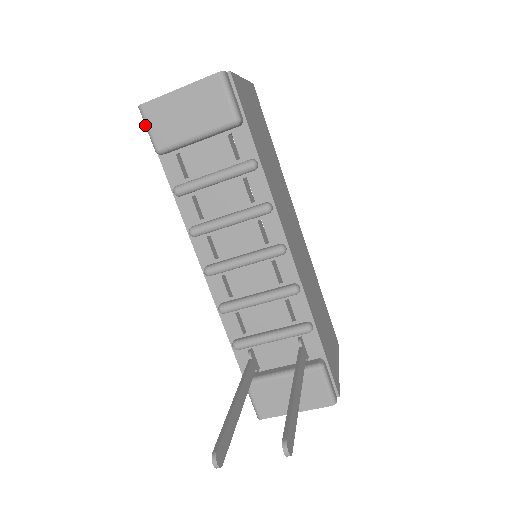
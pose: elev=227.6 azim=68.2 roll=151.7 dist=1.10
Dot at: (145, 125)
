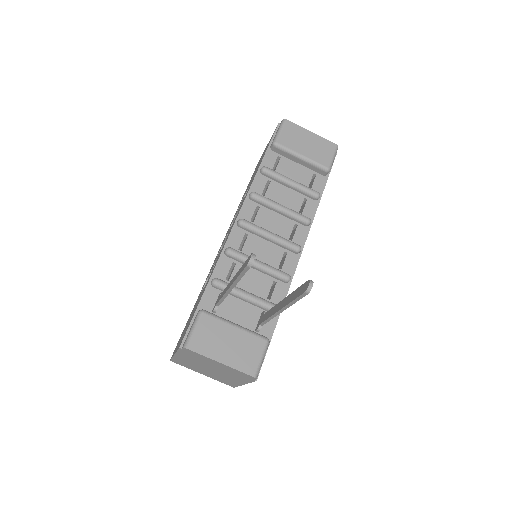
Dot at: (279, 128)
